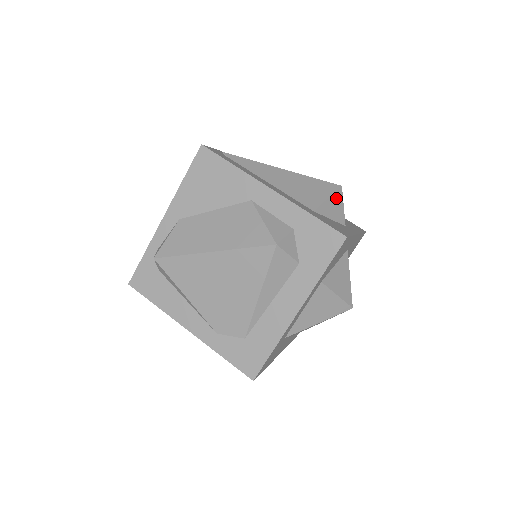
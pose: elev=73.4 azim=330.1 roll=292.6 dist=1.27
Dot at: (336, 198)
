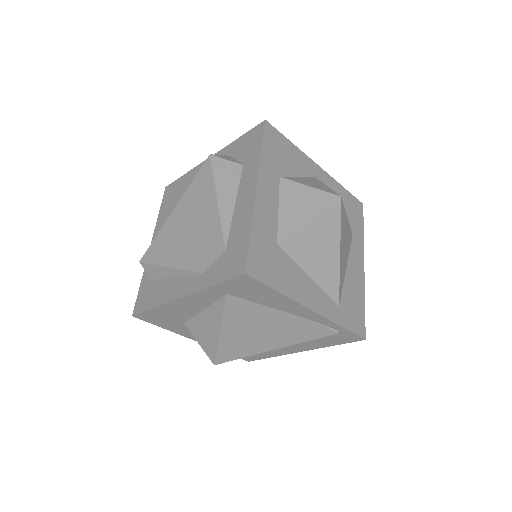
Dot at: occluded
